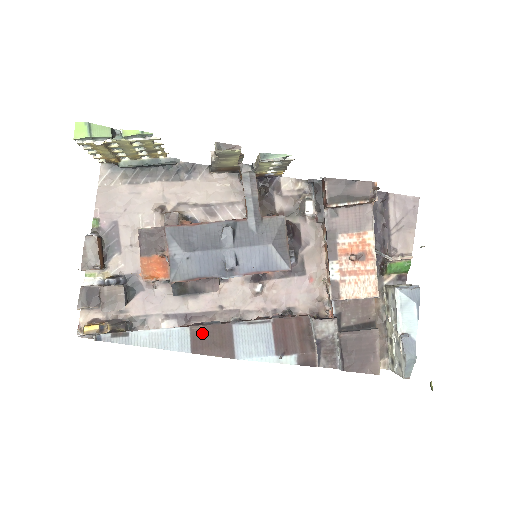
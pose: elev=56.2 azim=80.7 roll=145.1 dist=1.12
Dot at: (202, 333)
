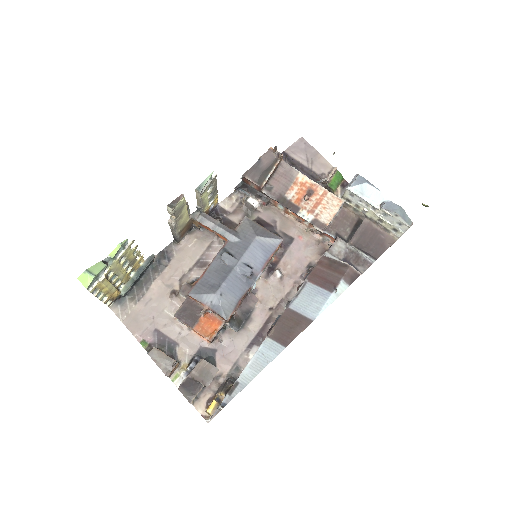
Dot at: (278, 331)
